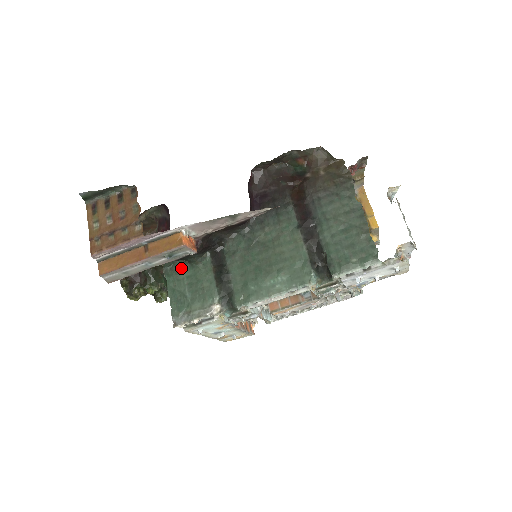
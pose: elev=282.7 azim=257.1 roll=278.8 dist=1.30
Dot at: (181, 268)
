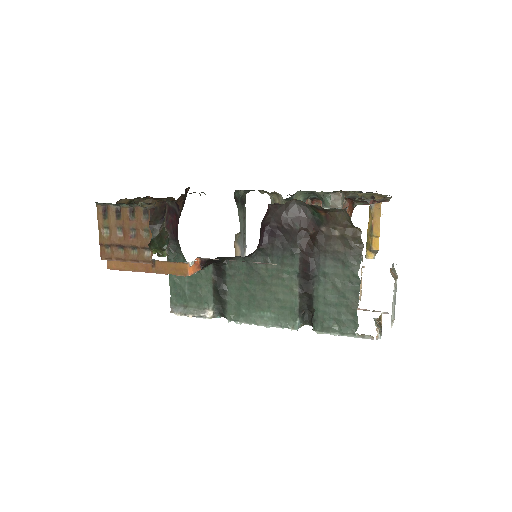
Dot at: occluded
